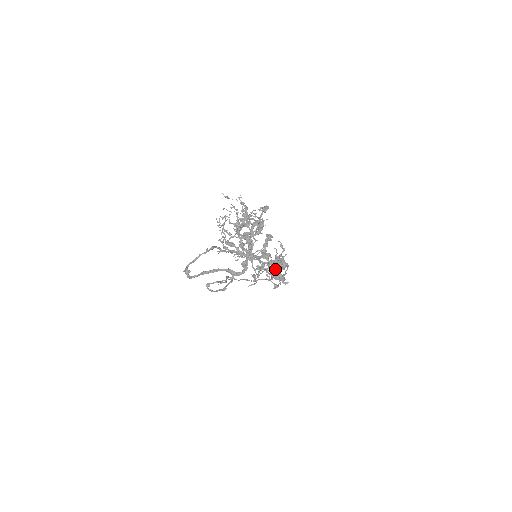
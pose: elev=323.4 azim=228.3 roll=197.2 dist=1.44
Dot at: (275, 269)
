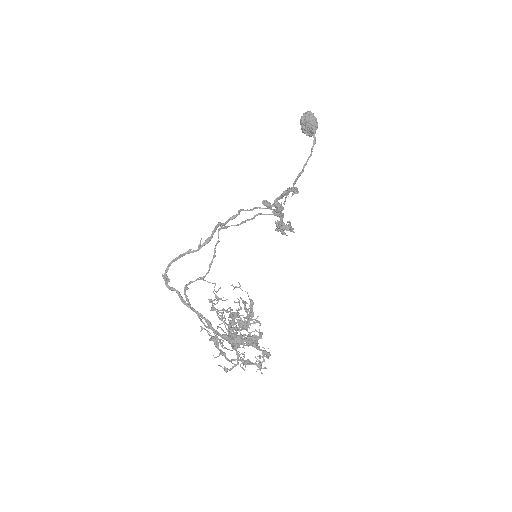
Dot at: (301, 126)
